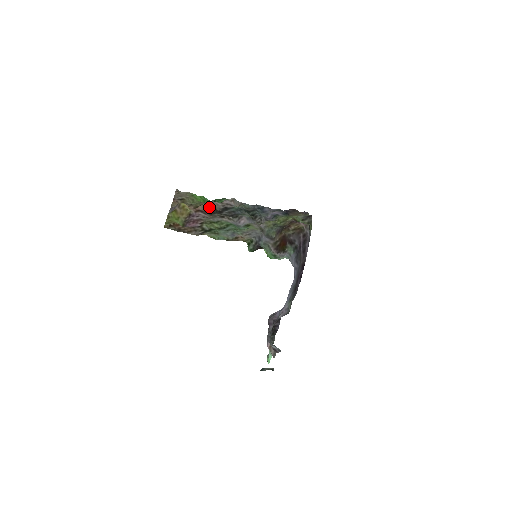
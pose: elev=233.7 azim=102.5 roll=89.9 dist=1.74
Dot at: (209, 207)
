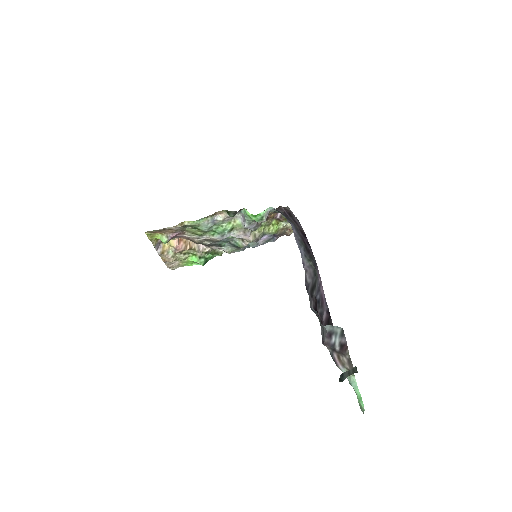
Dot at: occluded
